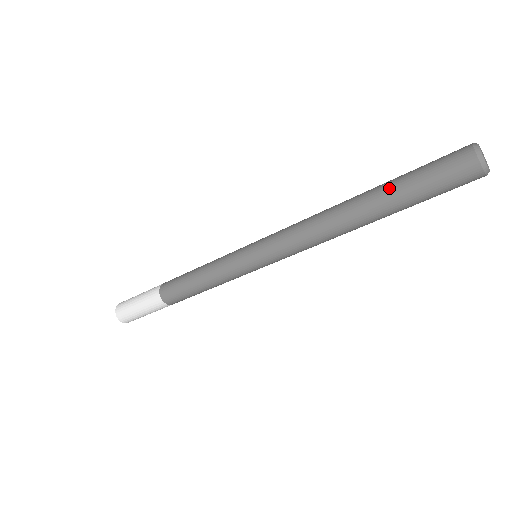
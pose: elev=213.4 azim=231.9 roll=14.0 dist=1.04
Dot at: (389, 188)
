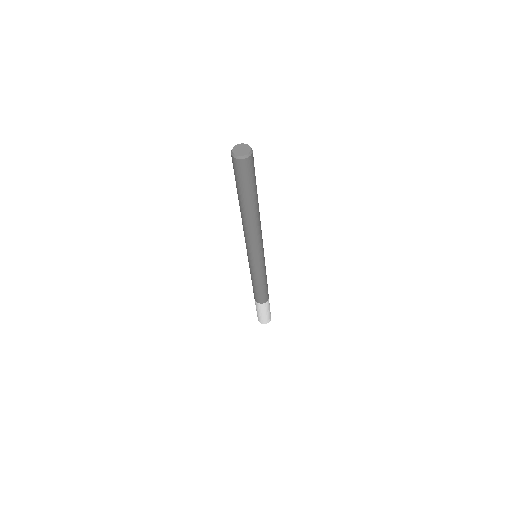
Dot at: (237, 192)
